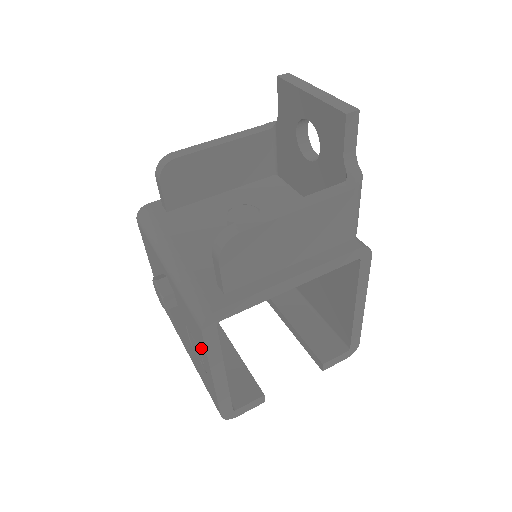
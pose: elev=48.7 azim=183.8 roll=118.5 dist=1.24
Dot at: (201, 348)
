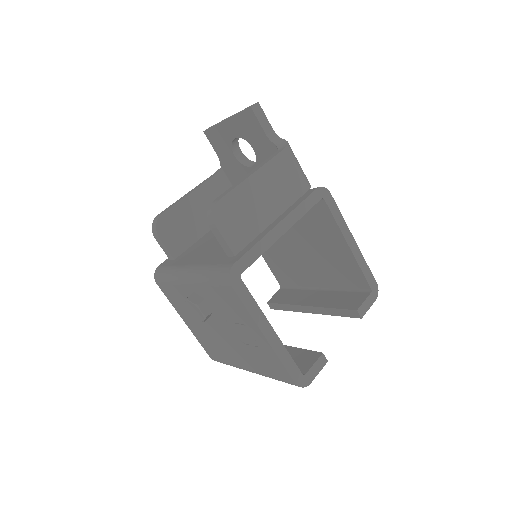
Dot at: (243, 315)
